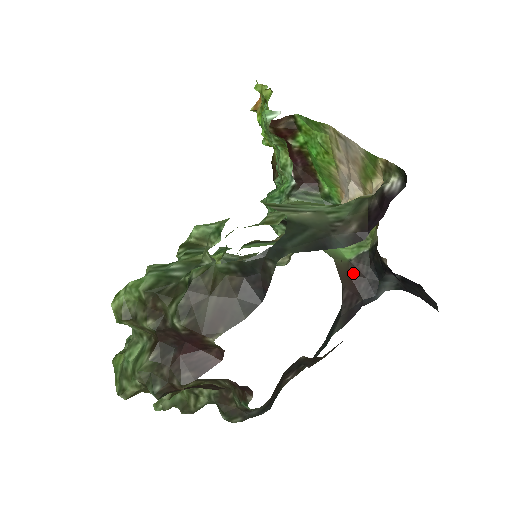
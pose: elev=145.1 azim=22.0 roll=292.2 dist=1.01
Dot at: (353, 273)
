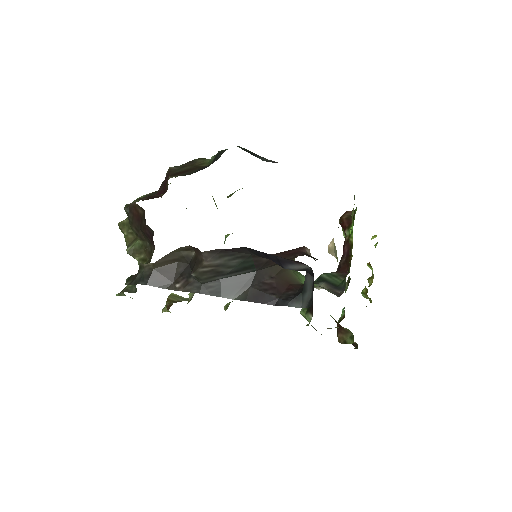
Dot at: (294, 285)
